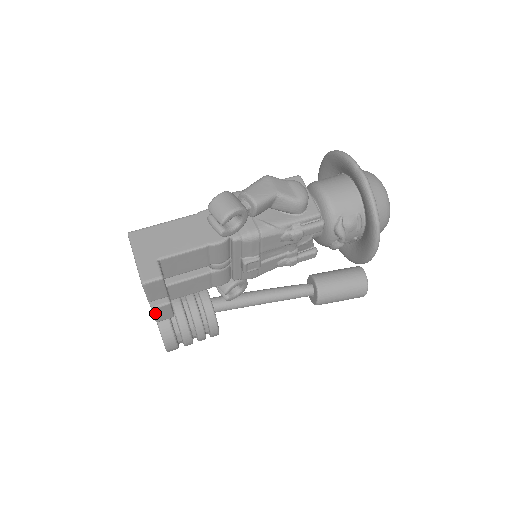
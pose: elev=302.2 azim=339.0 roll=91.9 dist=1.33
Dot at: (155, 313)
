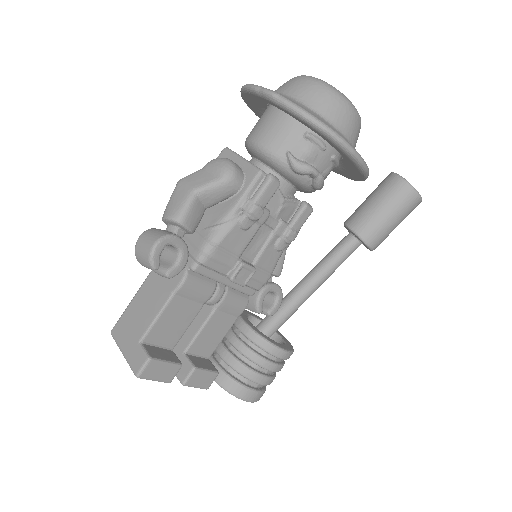
Dot at: (192, 385)
